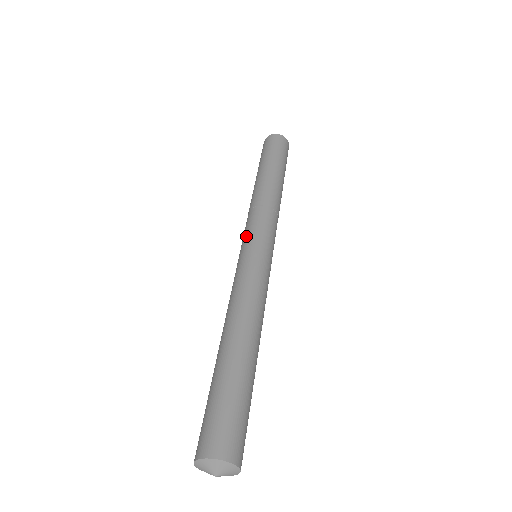
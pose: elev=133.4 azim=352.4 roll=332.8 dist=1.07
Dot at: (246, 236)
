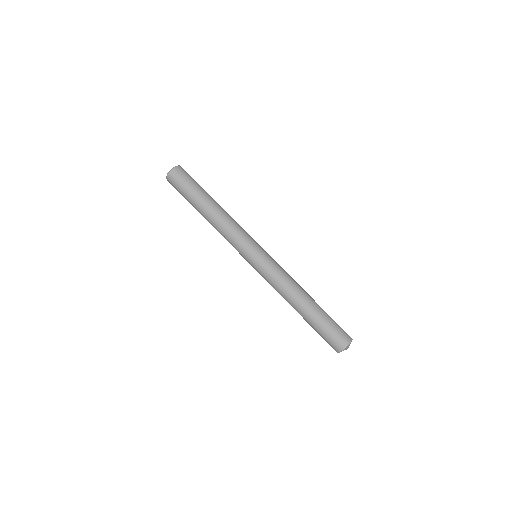
Dot at: (244, 253)
